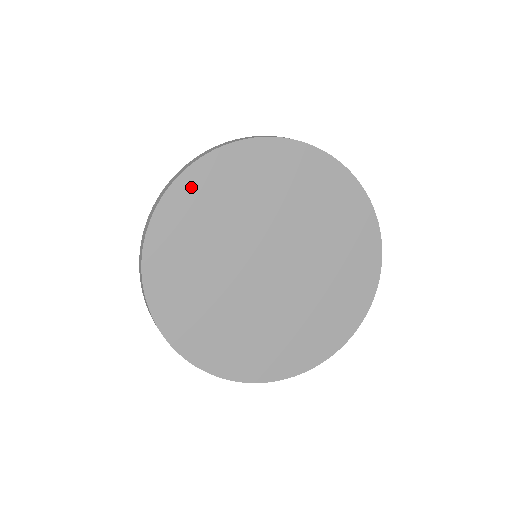
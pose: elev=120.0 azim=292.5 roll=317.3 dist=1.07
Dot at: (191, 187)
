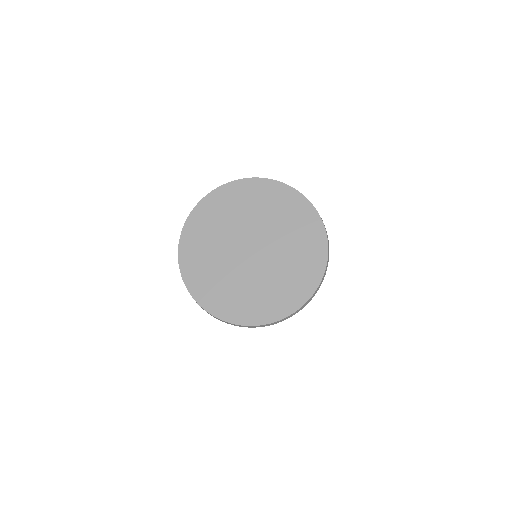
Dot at: (232, 190)
